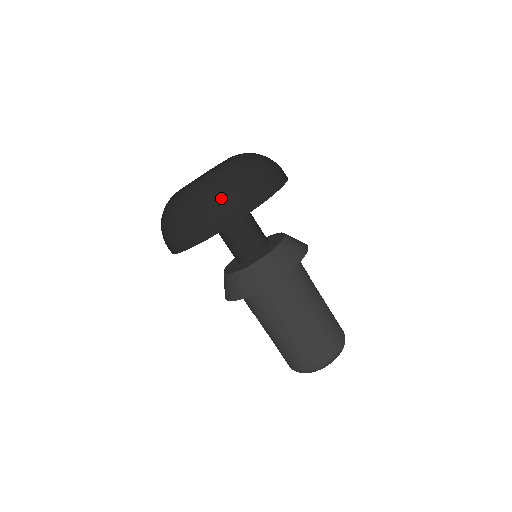
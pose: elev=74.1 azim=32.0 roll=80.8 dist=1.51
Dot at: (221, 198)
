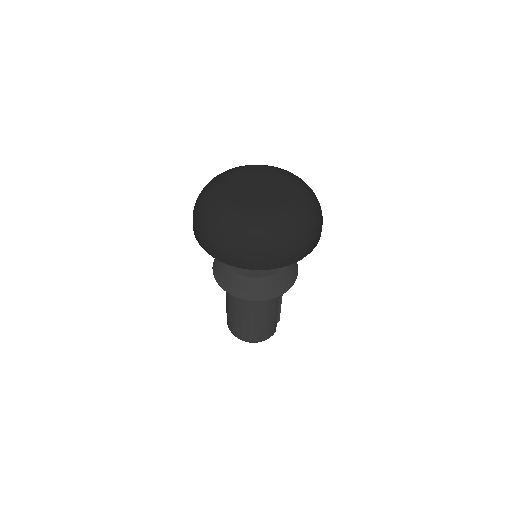
Dot at: (239, 247)
